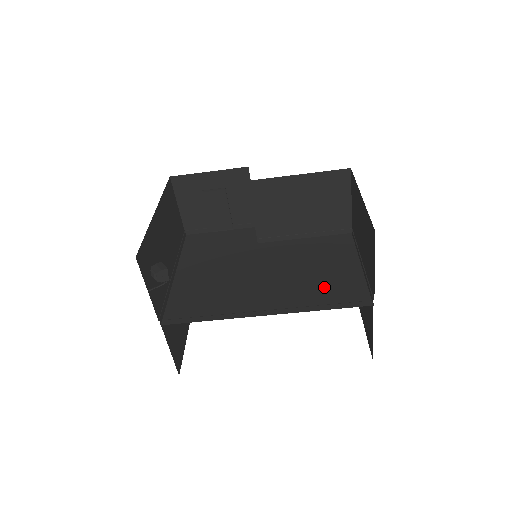
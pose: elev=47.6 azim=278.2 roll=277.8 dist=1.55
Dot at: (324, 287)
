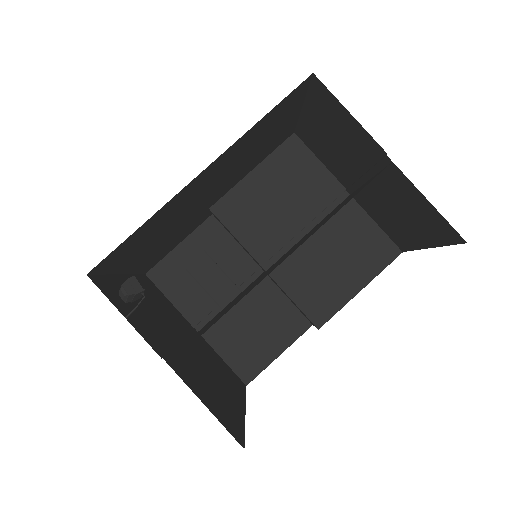
Dot at: occluded
